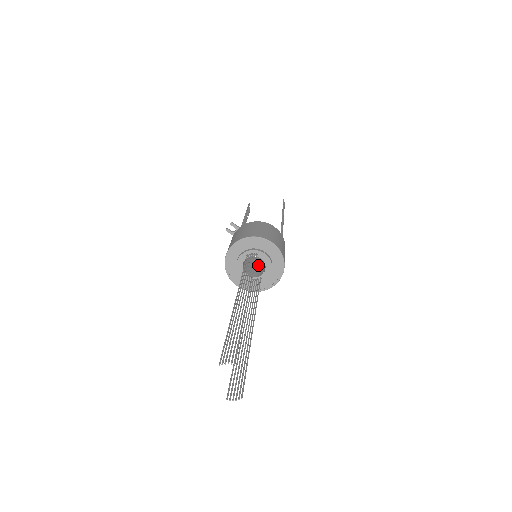
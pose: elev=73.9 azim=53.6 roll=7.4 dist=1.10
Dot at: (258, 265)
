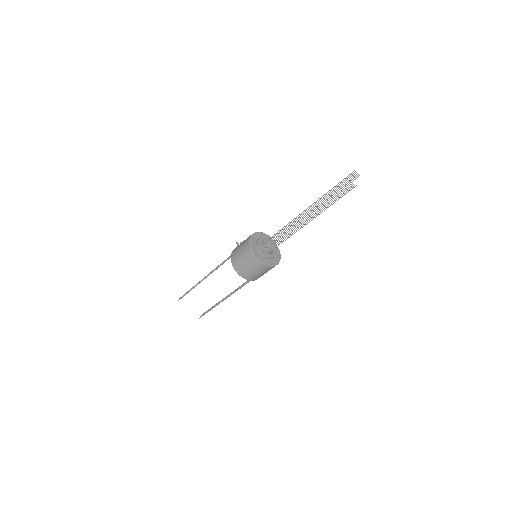
Dot at: occluded
